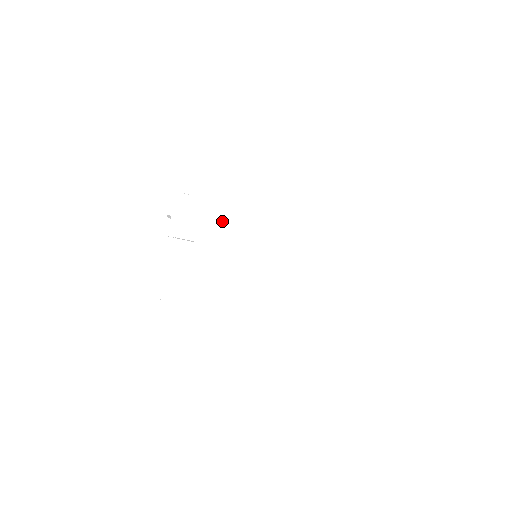
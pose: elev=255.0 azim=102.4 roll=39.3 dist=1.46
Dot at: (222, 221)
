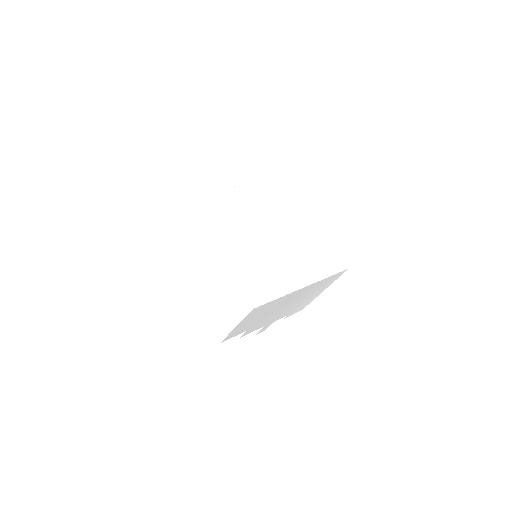
Dot at: (267, 208)
